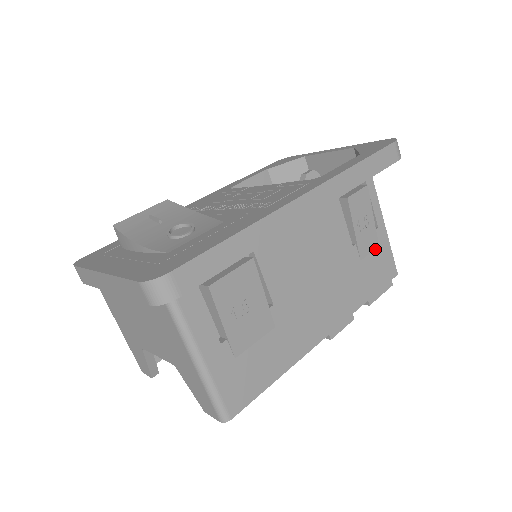
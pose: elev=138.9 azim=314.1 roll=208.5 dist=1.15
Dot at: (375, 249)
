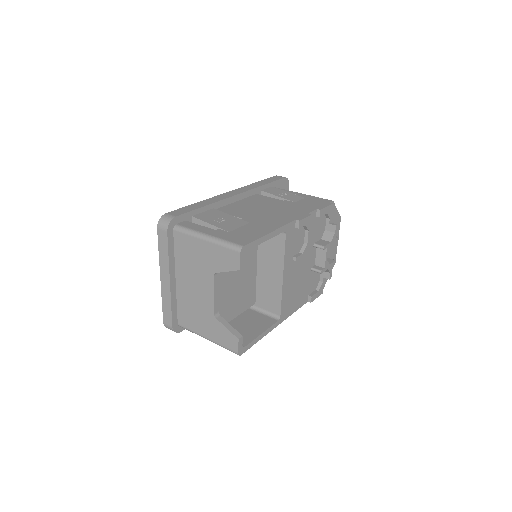
Dot at: (303, 199)
